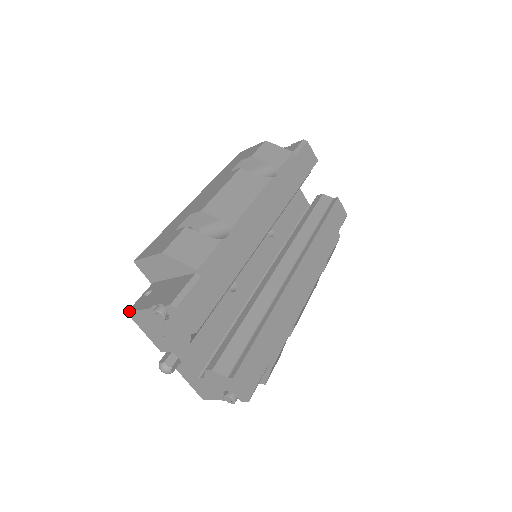
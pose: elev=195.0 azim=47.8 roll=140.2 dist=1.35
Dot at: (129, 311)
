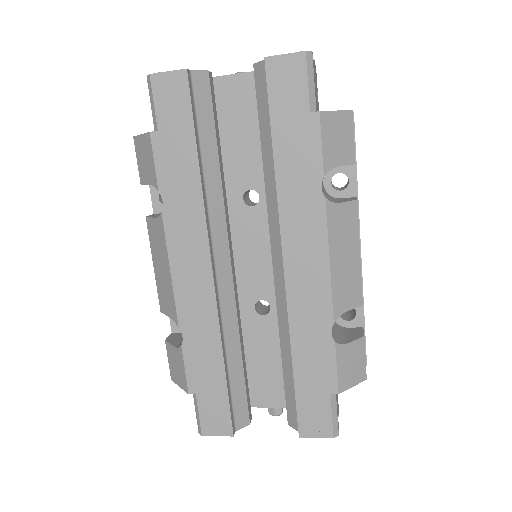
Dot at: occluded
